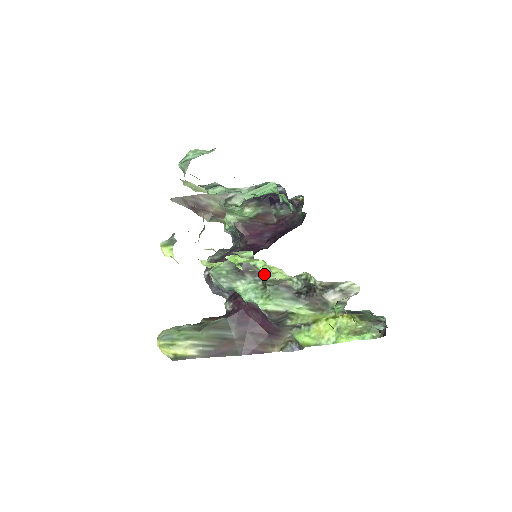
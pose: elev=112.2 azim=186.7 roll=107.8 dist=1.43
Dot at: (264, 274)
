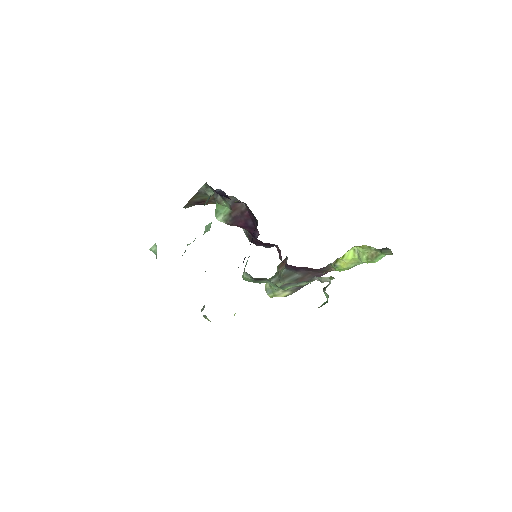
Dot at: occluded
